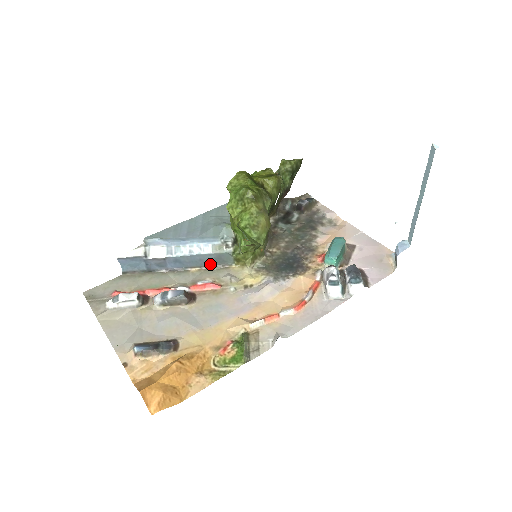
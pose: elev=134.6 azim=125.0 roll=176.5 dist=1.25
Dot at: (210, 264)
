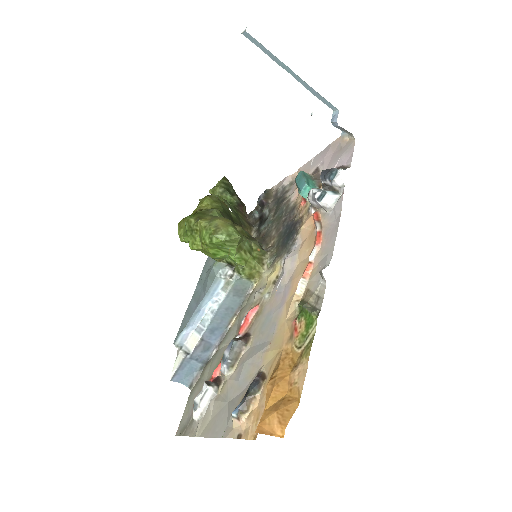
Dot at: (238, 304)
